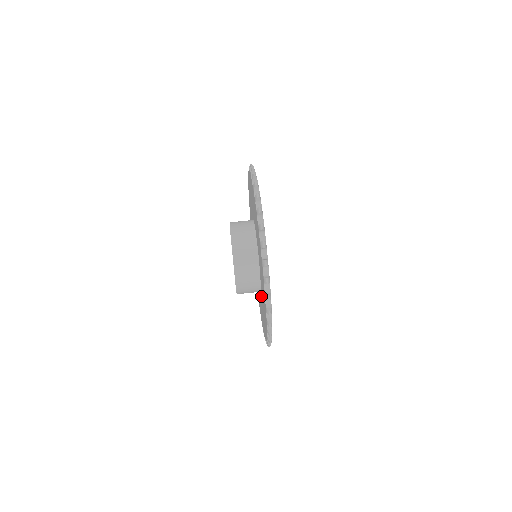
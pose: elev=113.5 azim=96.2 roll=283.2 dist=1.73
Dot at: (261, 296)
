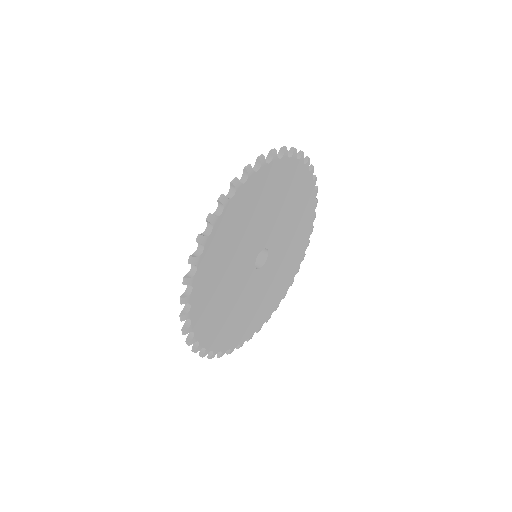
Dot at: occluded
